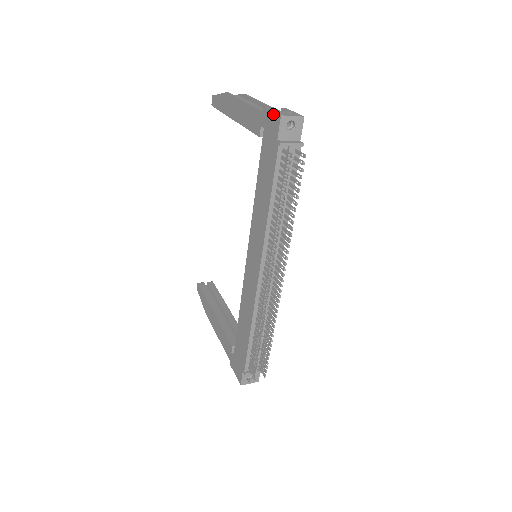
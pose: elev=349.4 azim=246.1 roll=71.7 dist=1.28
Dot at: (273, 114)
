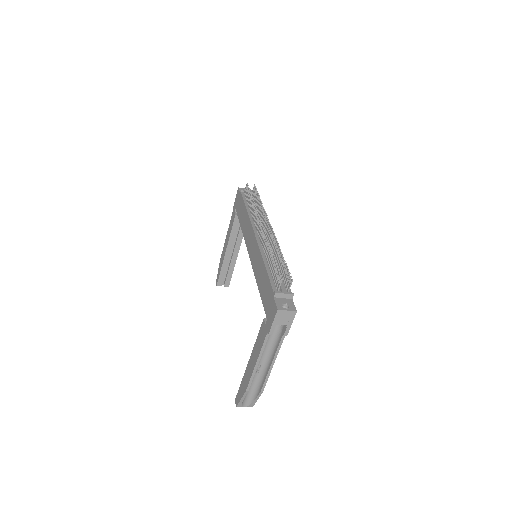
Dot at: (236, 196)
